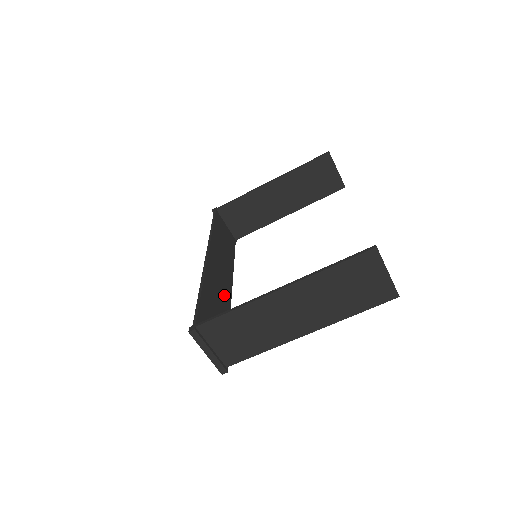
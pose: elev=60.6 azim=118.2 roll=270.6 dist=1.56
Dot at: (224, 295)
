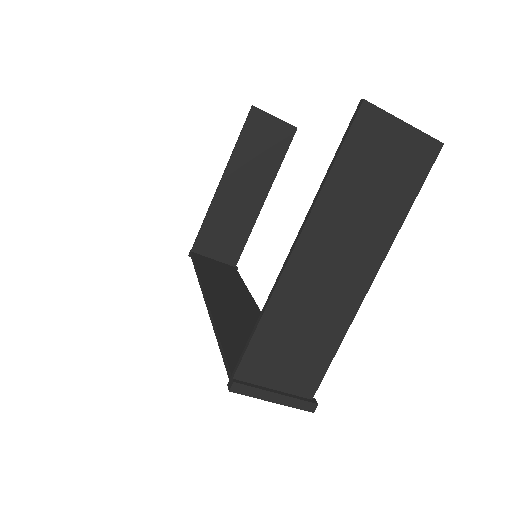
Dot at: (254, 323)
